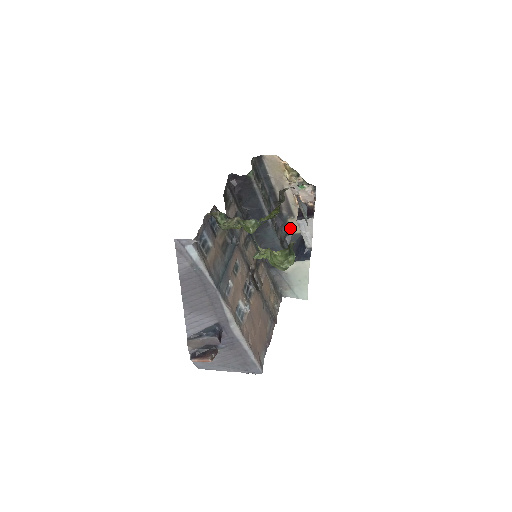
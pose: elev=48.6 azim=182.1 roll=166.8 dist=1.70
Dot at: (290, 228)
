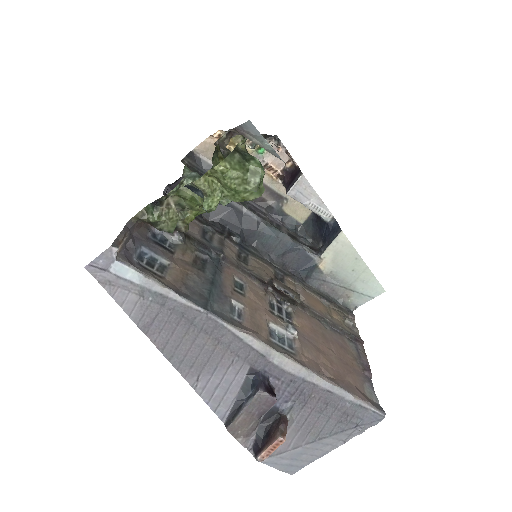
Dot at: (294, 218)
